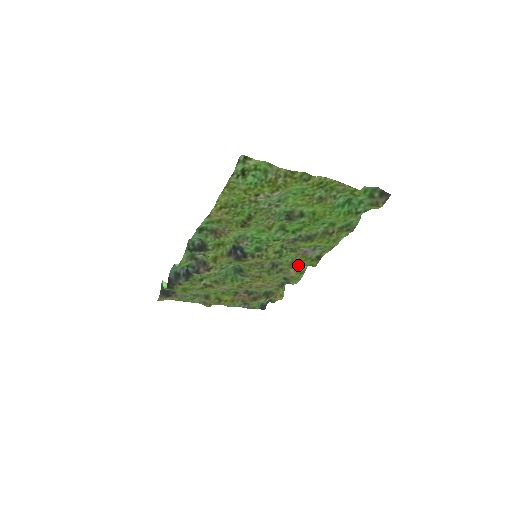
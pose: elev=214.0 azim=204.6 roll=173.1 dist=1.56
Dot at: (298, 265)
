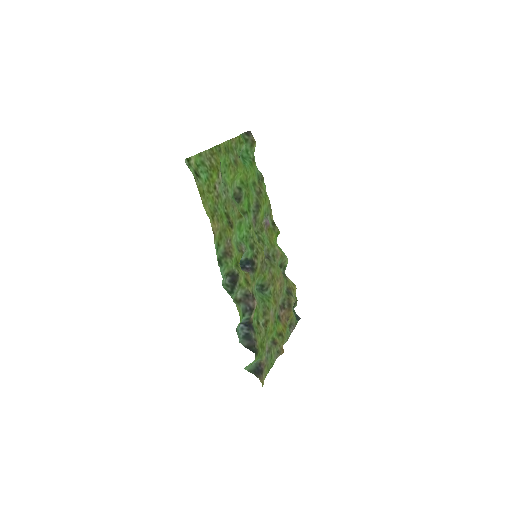
Dot at: (274, 241)
